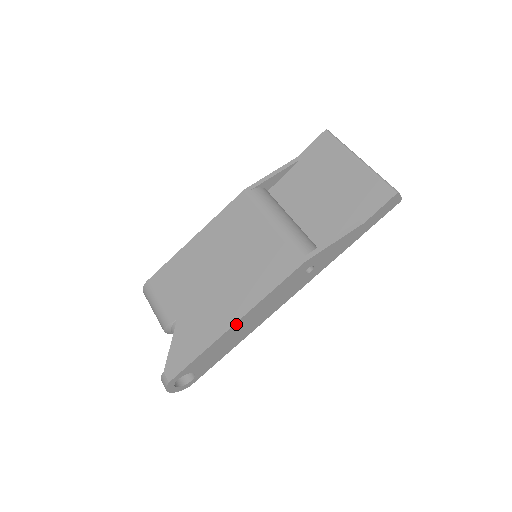
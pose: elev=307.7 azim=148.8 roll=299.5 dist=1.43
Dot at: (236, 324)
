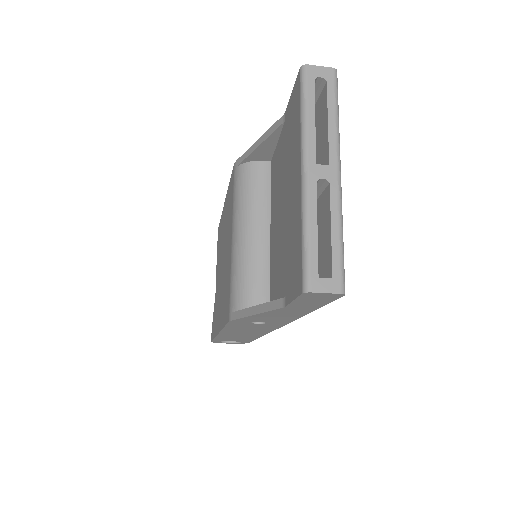
Dot at: (221, 333)
